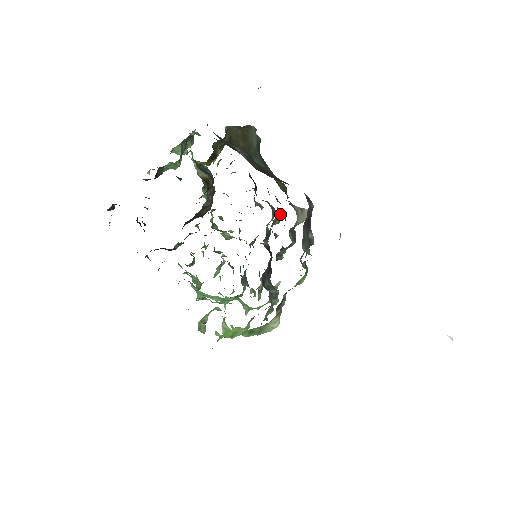
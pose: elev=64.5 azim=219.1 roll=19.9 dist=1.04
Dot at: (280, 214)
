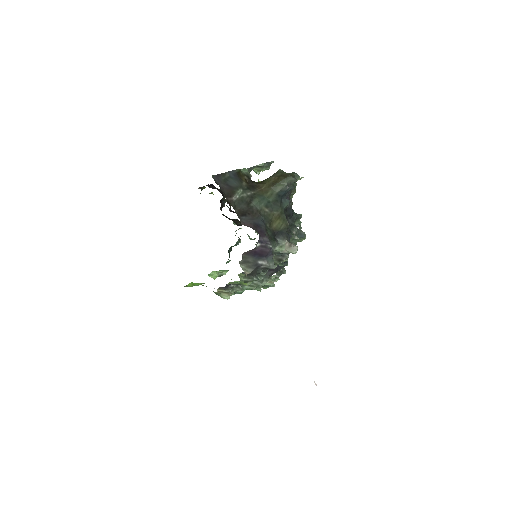
Dot at: (296, 240)
